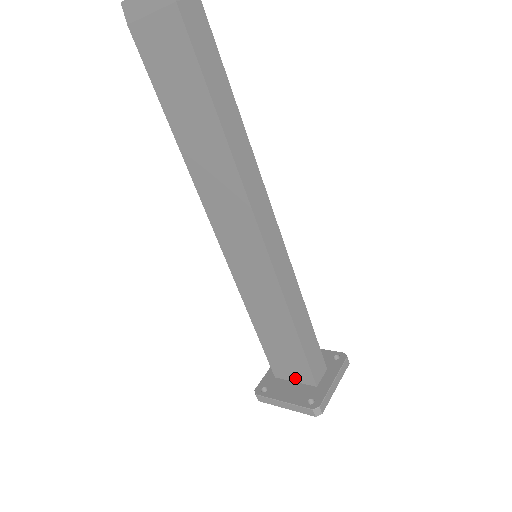
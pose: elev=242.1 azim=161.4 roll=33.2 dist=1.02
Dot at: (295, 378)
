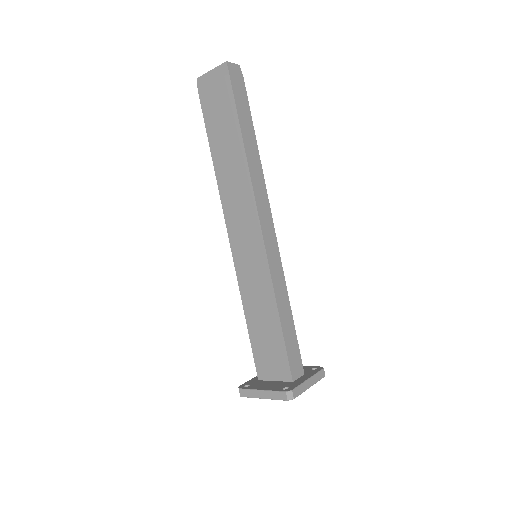
Dot at: (275, 376)
